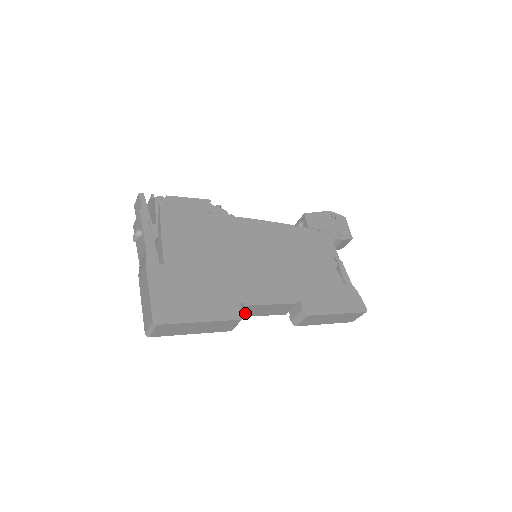
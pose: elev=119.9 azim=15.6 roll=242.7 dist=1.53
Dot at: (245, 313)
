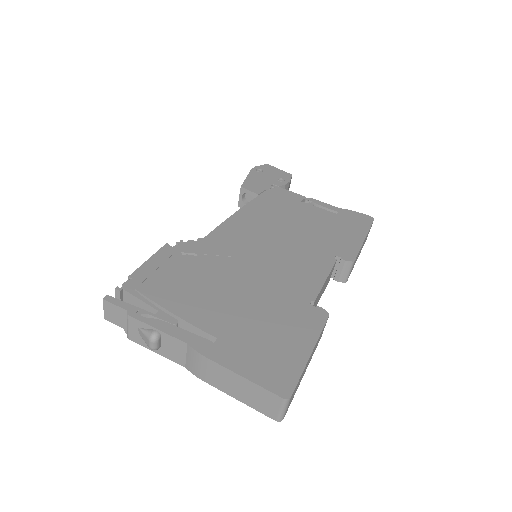
Dot at: occluded
